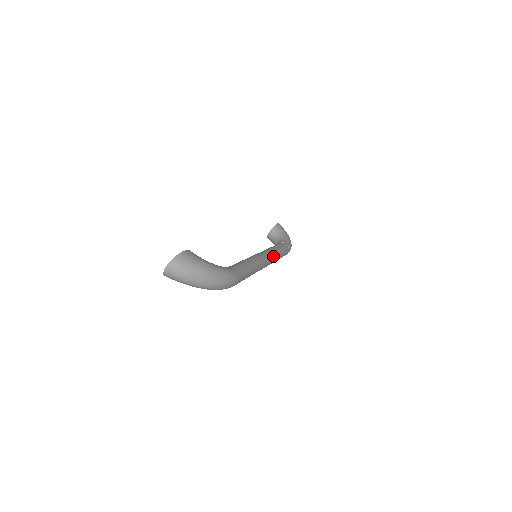
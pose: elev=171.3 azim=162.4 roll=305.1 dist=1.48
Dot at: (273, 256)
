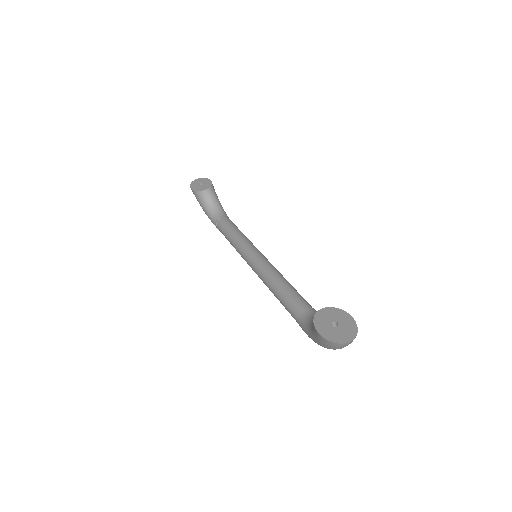
Dot at: occluded
